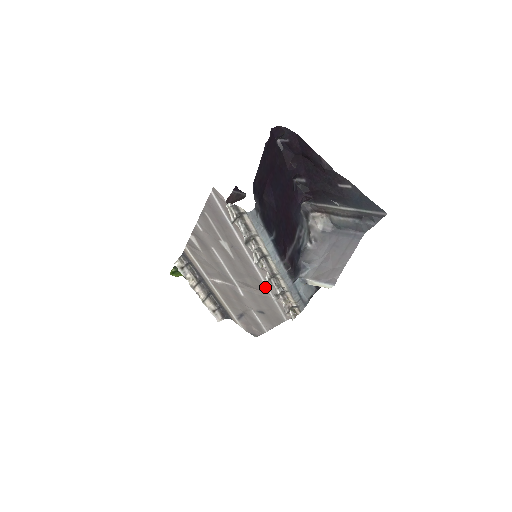
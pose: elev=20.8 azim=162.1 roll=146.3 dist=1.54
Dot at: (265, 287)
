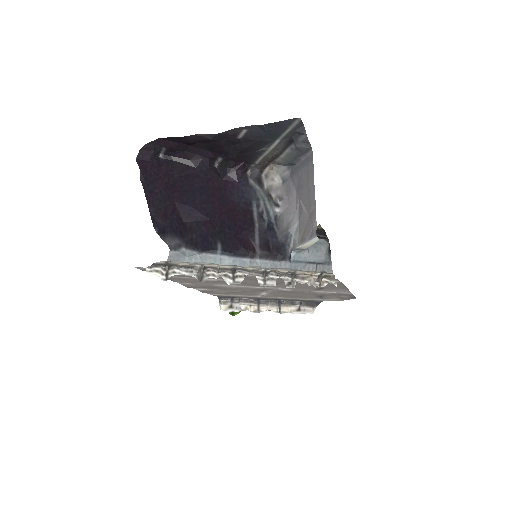
Dot at: occluded
